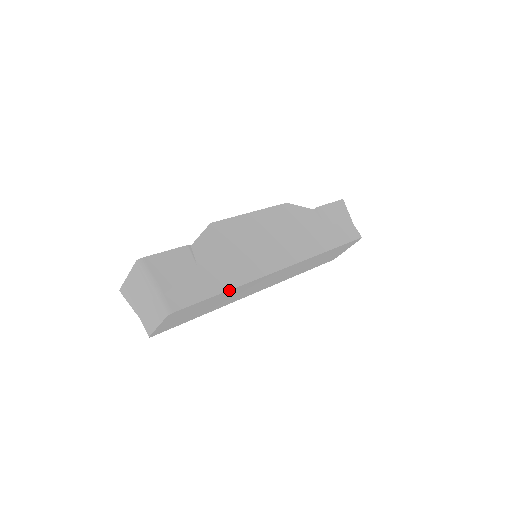
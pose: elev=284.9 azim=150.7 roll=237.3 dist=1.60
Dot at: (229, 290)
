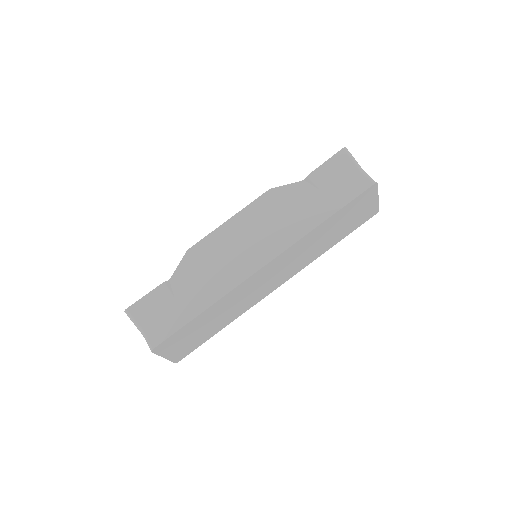
Dot at: (205, 311)
